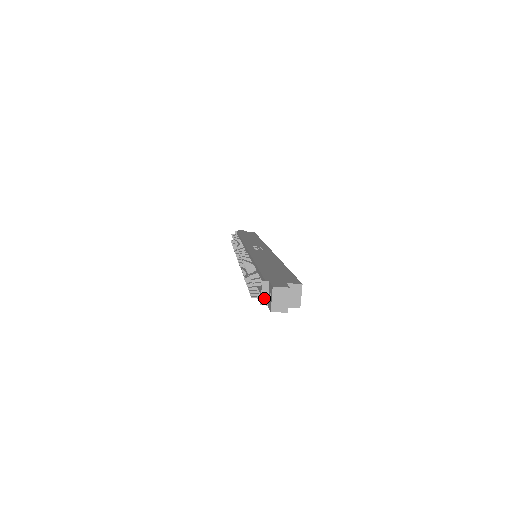
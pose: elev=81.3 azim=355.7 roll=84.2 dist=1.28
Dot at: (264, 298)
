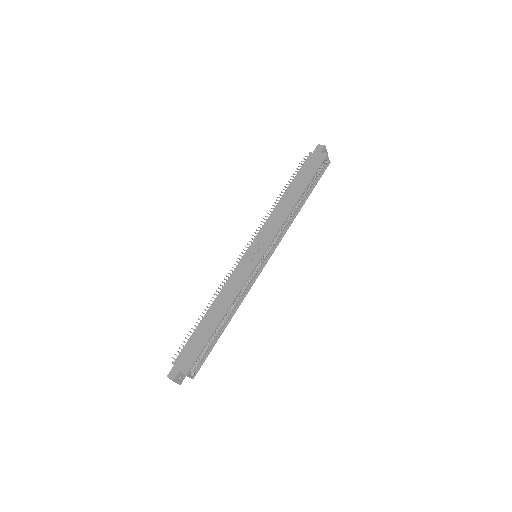
Dot at: occluded
